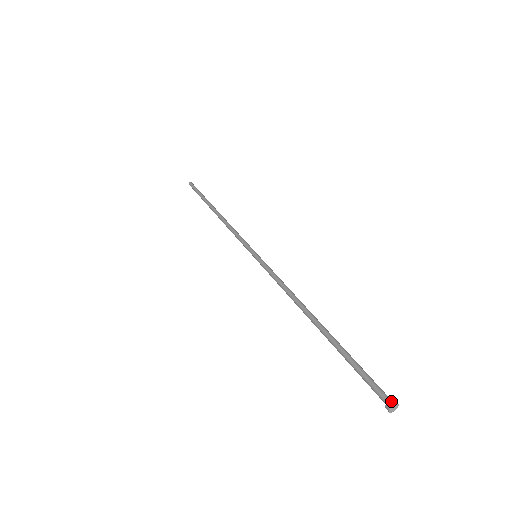
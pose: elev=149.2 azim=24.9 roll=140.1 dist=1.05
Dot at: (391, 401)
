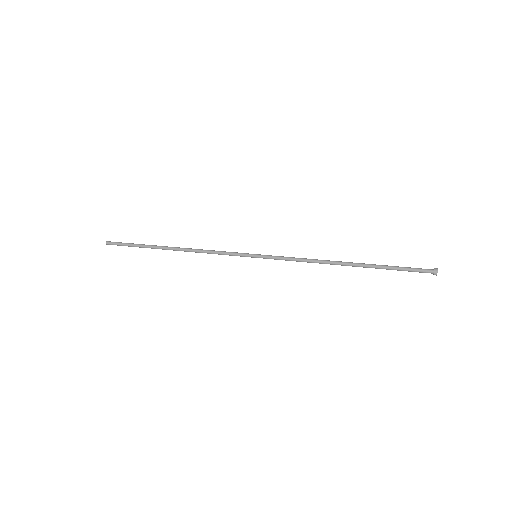
Dot at: (435, 268)
